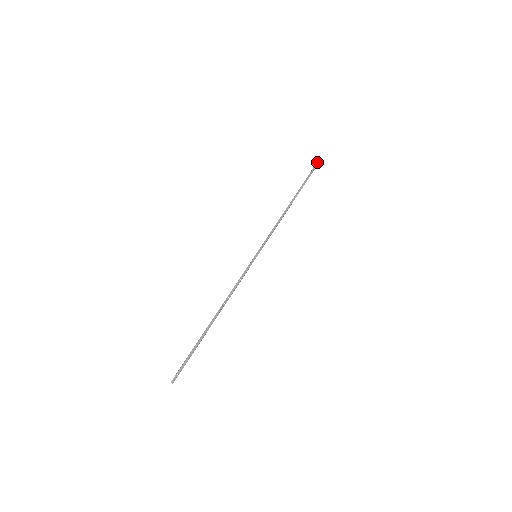
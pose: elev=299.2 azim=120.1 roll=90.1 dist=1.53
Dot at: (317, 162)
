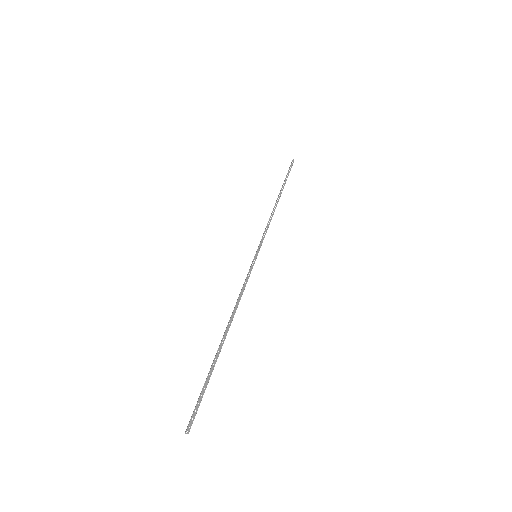
Dot at: (291, 162)
